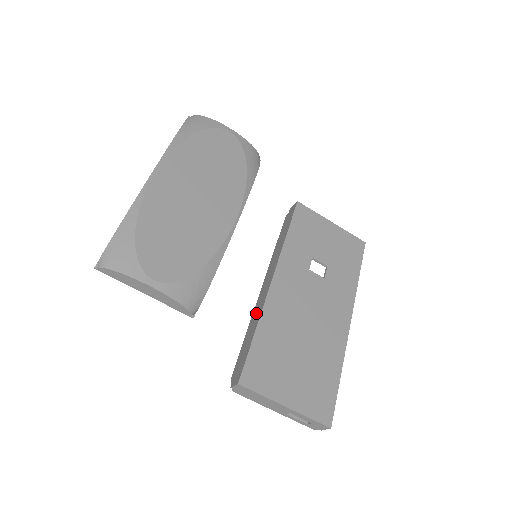
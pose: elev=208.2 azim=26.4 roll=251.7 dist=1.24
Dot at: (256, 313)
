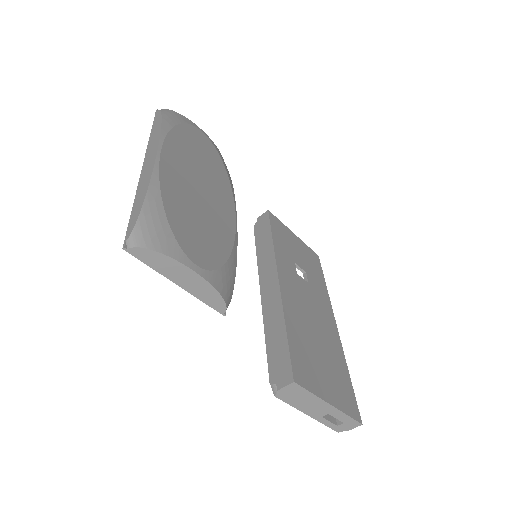
Dot at: (272, 313)
